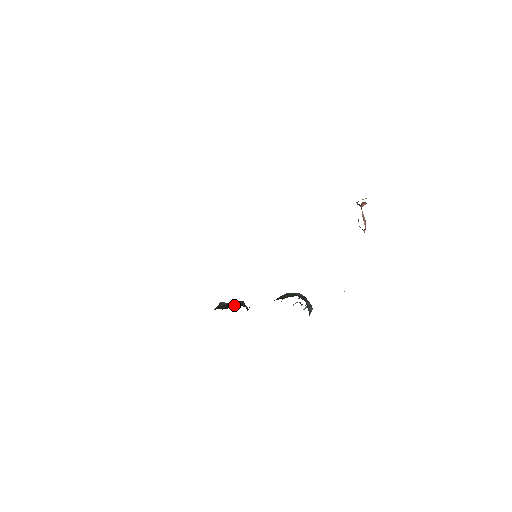
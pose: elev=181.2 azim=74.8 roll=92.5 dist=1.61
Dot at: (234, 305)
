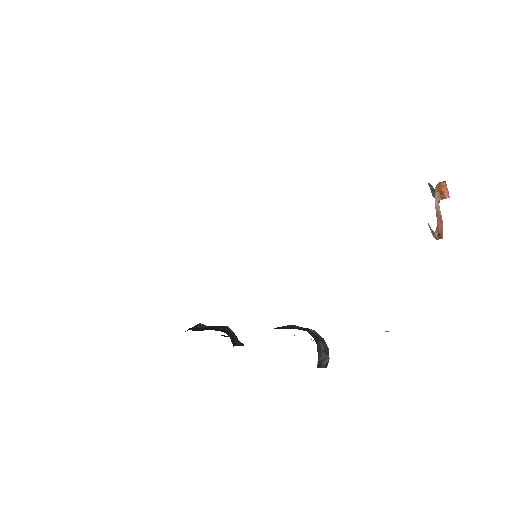
Dot at: (212, 328)
